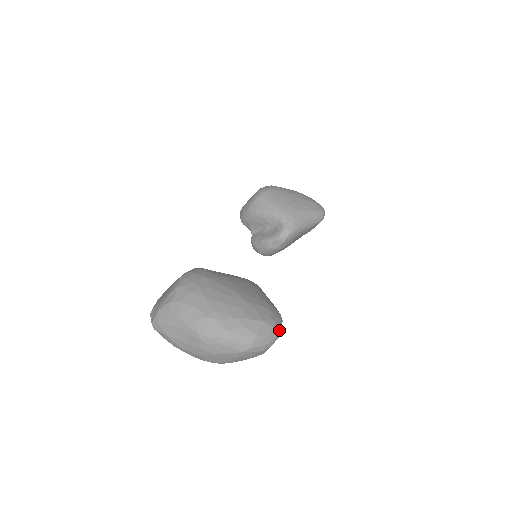
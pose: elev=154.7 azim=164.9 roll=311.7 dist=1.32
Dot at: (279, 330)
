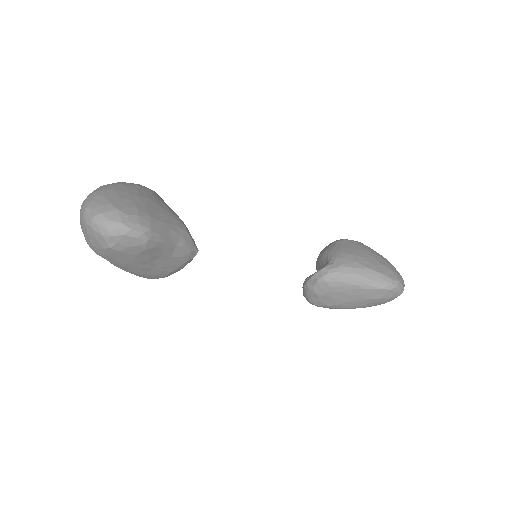
Dot at: (126, 228)
